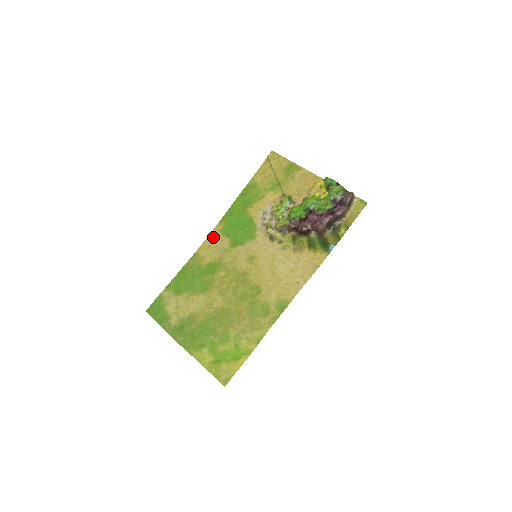
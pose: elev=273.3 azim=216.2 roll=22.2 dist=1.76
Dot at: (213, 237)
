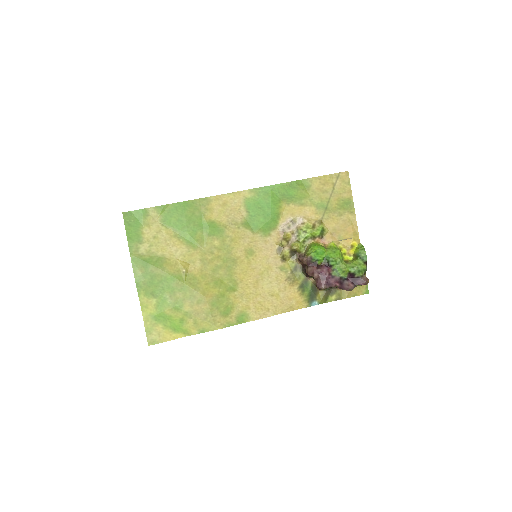
Dot at: (235, 198)
